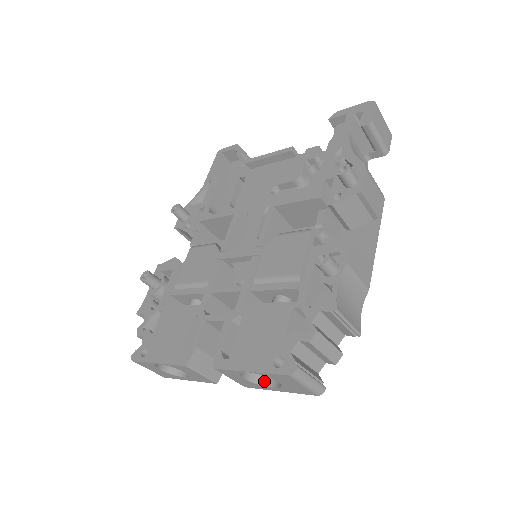
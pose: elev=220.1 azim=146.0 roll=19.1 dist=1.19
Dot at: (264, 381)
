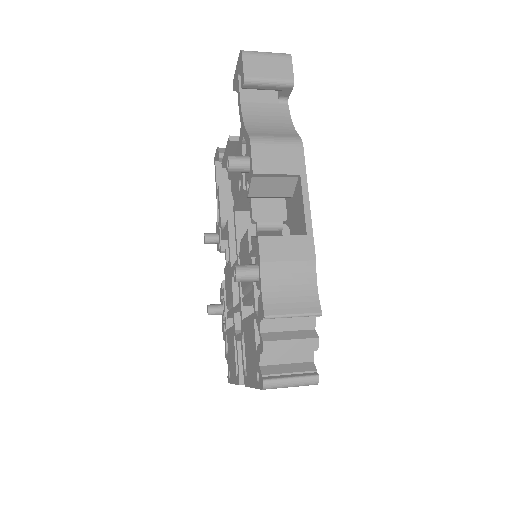
Dot at: occluded
